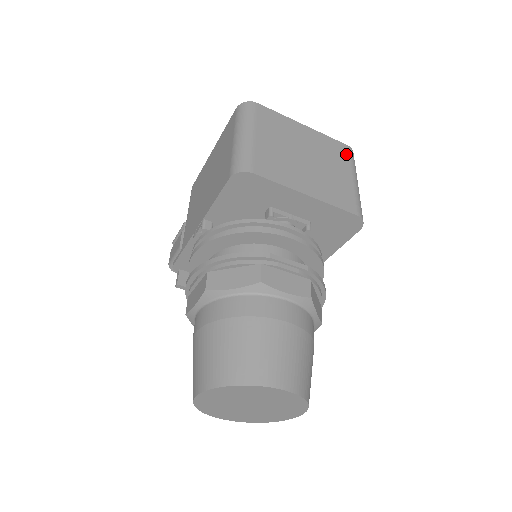
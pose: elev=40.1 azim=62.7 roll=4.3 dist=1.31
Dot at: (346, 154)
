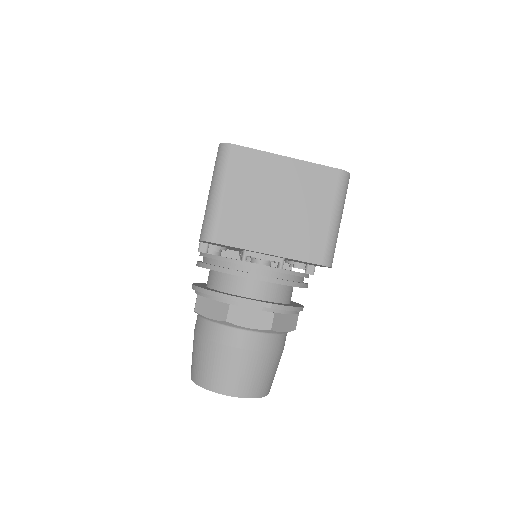
Dot at: (333, 184)
